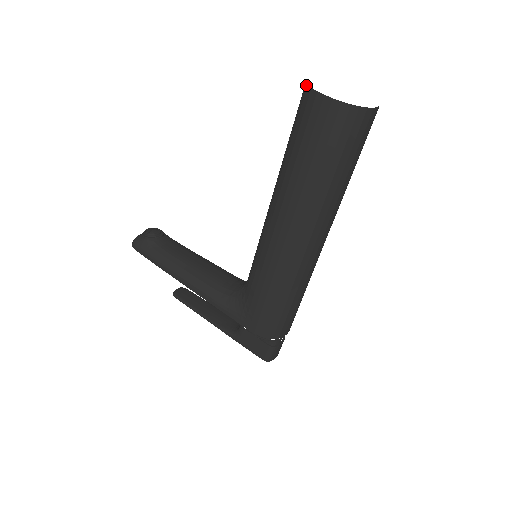
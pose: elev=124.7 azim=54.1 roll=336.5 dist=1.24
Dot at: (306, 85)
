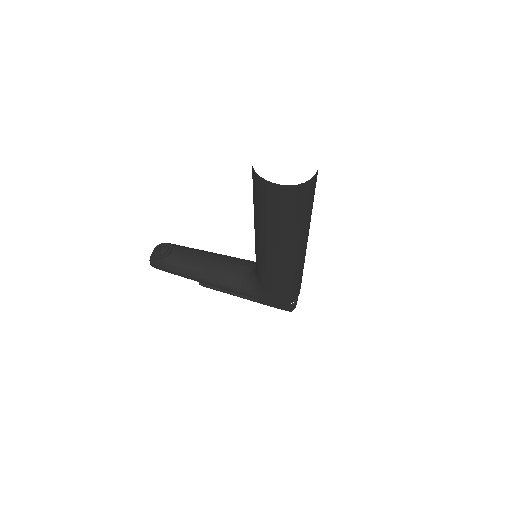
Dot at: (254, 170)
